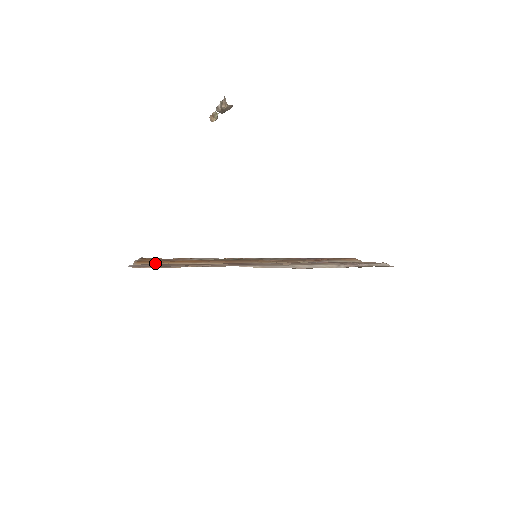
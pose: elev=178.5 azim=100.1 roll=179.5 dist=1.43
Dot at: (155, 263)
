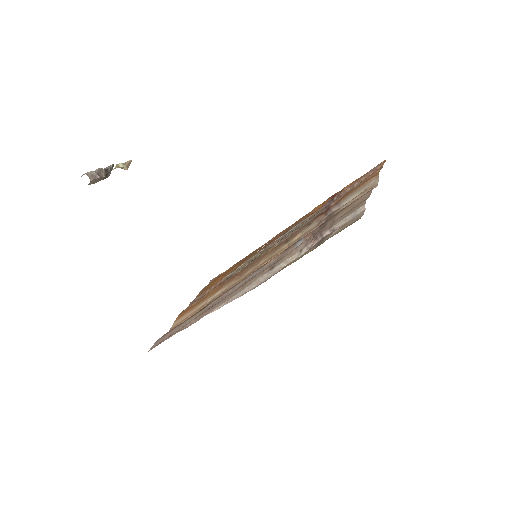
Dot at: (186, 314)
